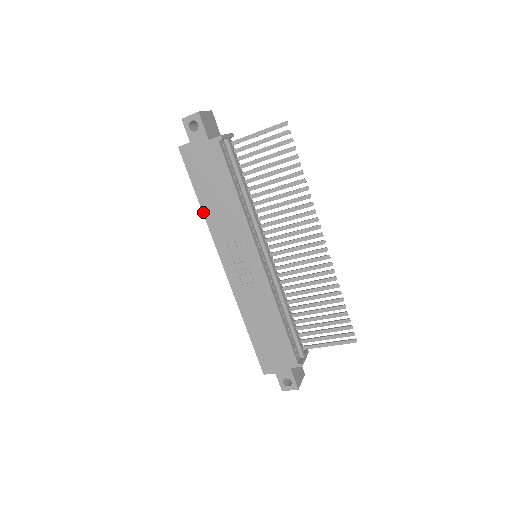
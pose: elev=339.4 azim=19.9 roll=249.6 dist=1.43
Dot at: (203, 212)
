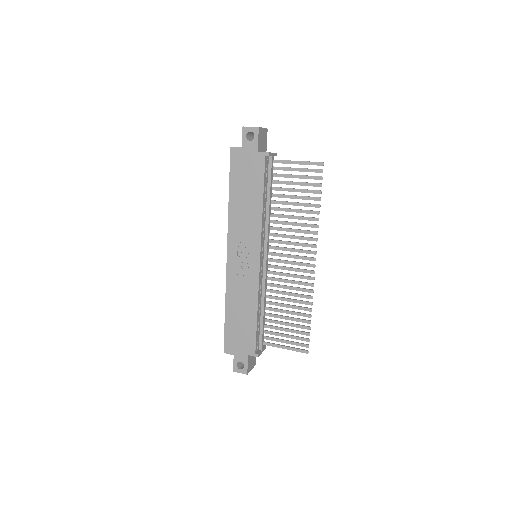
Dot at: (229, 205)
